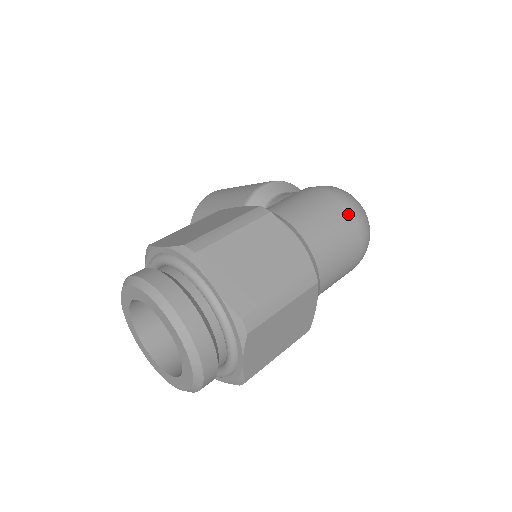
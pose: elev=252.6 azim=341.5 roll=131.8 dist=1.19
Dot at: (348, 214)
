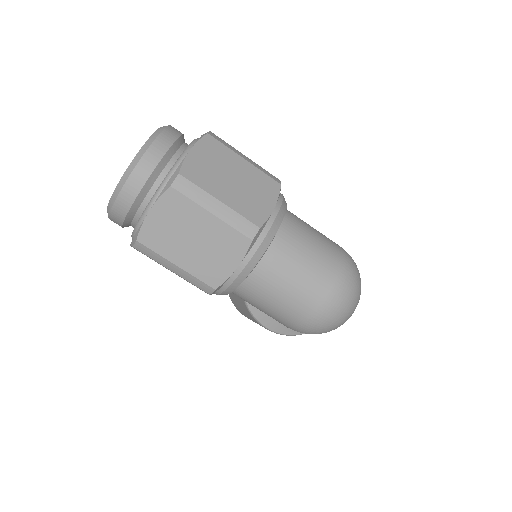
Dot at: (337, 267)
